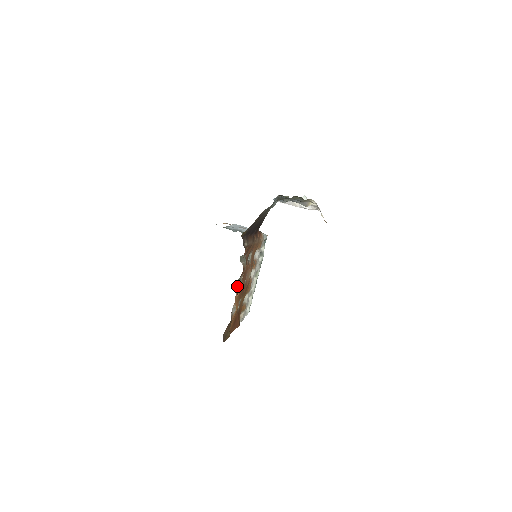
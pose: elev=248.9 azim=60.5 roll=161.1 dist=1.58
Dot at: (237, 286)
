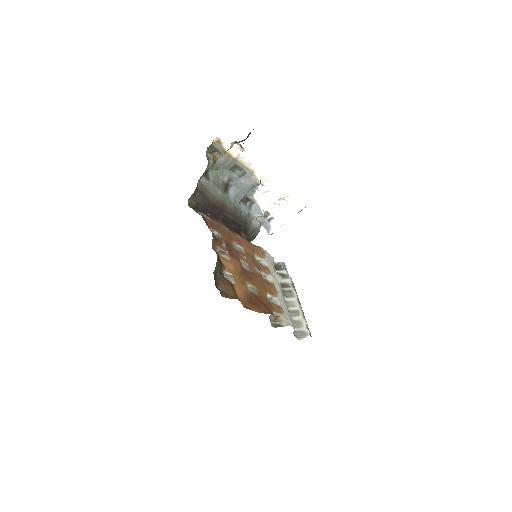
Dot at: (216, 251)
